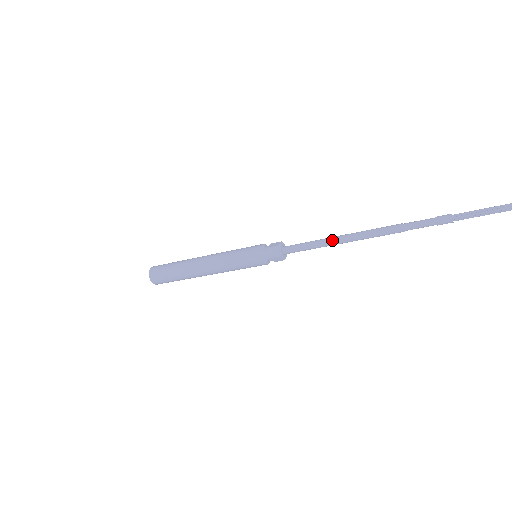
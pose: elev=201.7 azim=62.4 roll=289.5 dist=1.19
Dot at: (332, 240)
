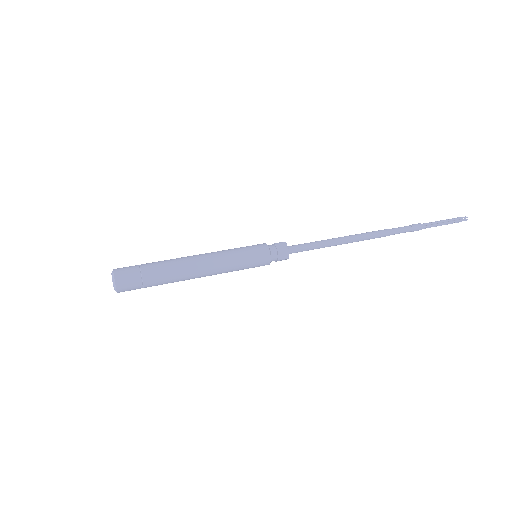
Dot at: occluded
